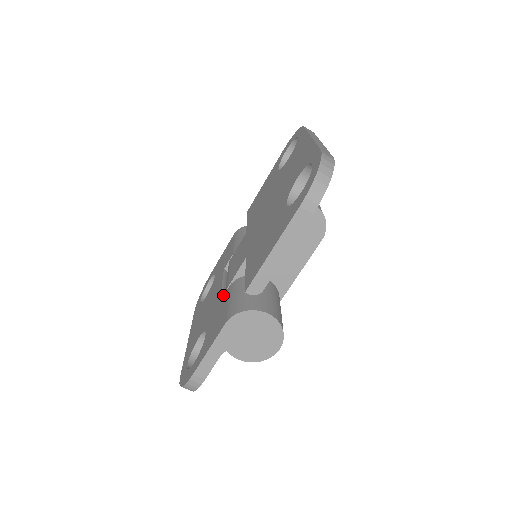
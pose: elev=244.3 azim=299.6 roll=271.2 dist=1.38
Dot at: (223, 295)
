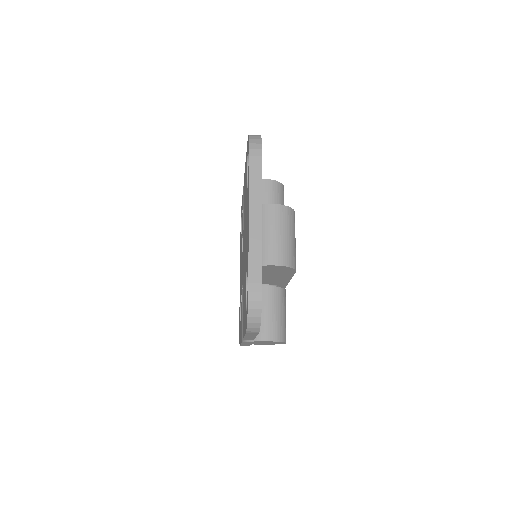
Dot at: occluded
